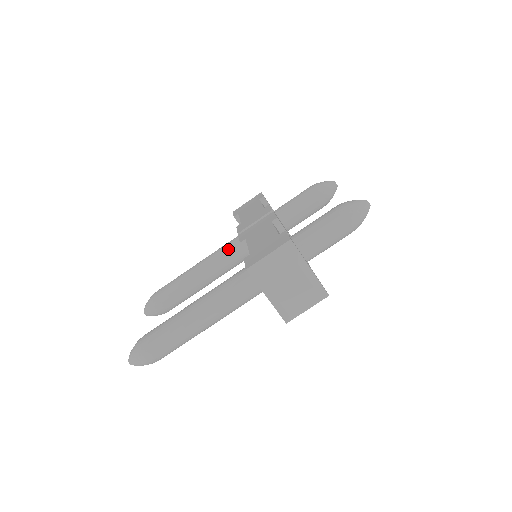
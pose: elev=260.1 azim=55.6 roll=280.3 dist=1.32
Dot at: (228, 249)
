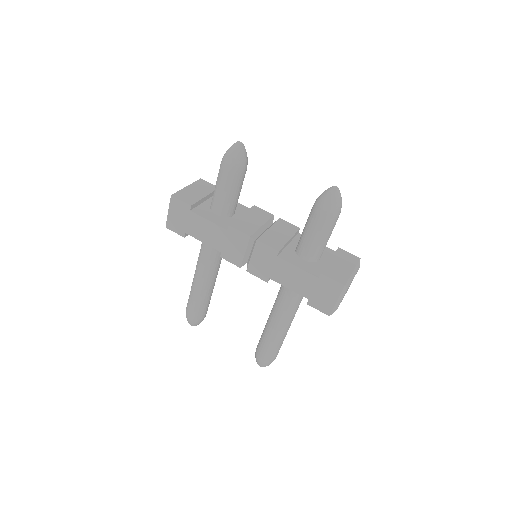
Dot at: (214, 260)
